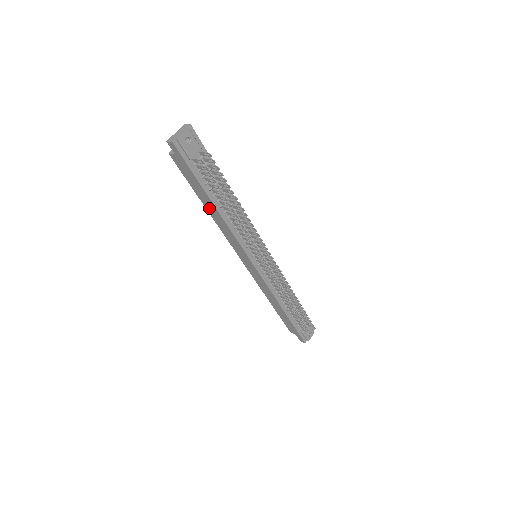
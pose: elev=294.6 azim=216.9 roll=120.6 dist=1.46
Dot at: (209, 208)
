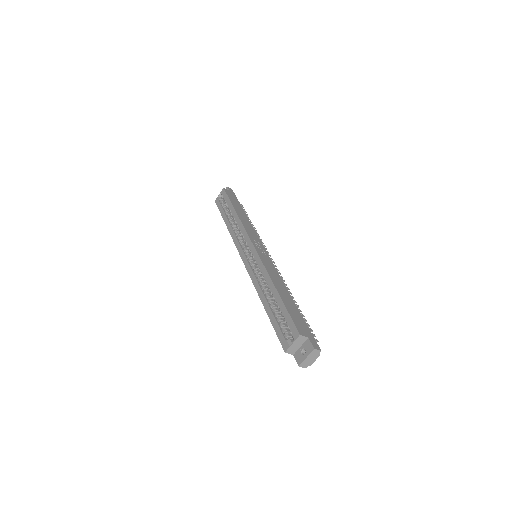
Dot at: occluded
